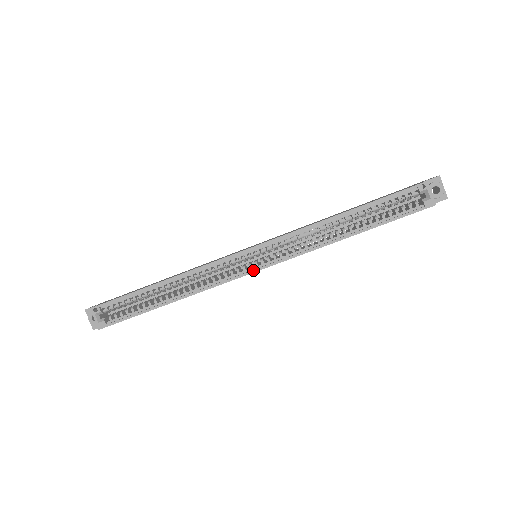
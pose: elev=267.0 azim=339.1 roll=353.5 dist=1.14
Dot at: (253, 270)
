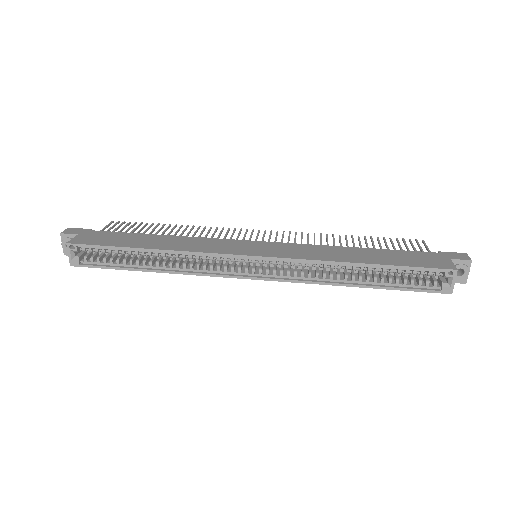
Dot at: (248, 277)
